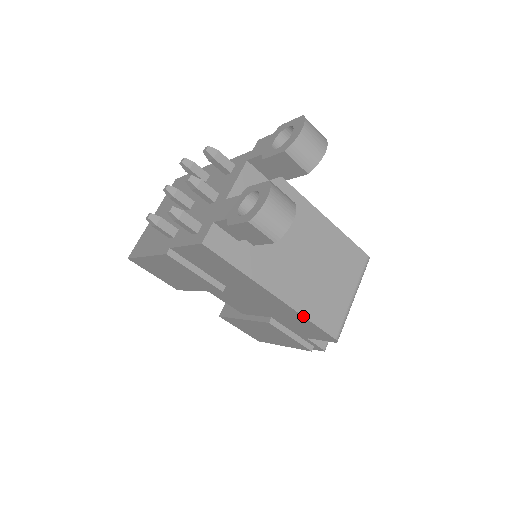
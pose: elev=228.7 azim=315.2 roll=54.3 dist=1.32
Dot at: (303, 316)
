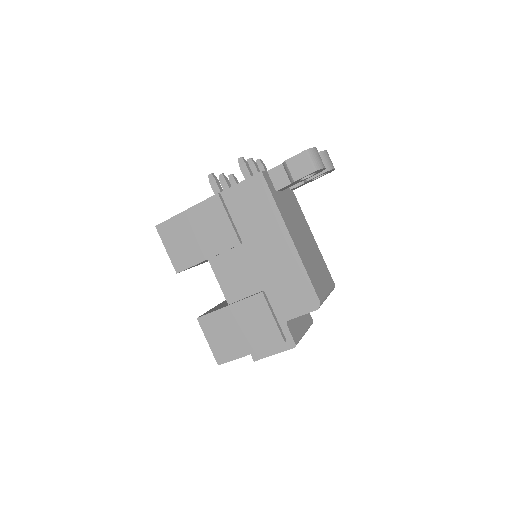
Dot at: (303, 265)
